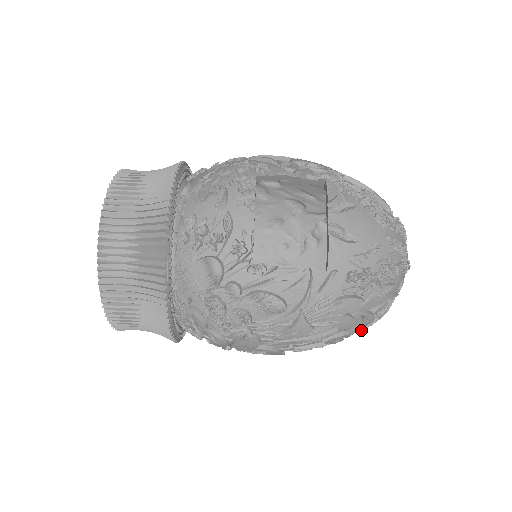
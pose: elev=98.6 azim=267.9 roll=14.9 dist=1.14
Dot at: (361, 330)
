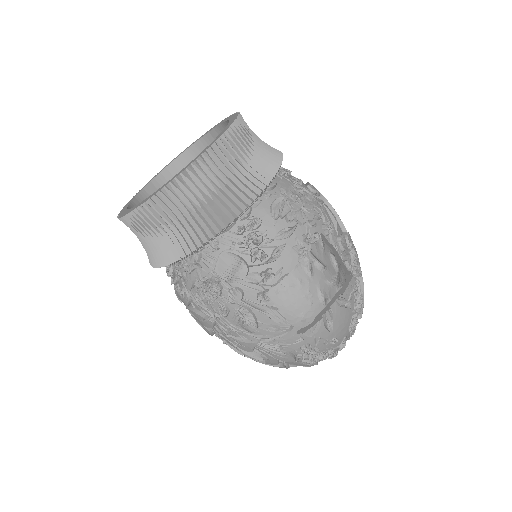
Dot at: occluded
